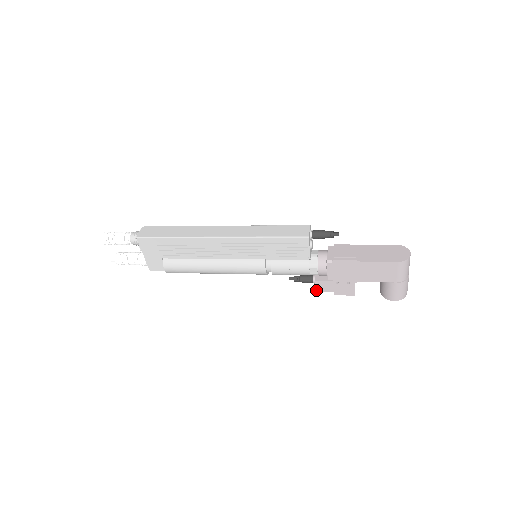
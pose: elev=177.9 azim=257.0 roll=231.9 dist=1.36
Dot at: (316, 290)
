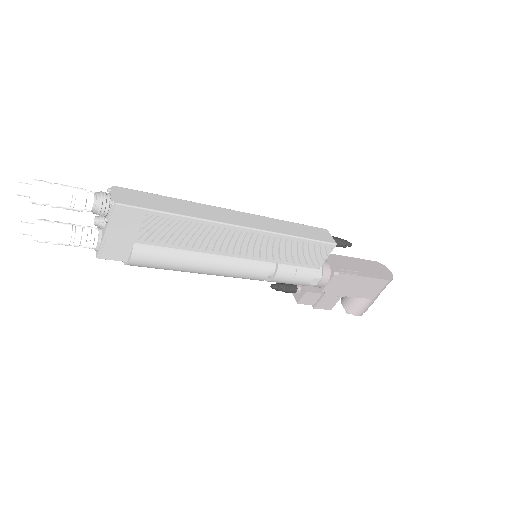
Dot at: (299, 302)
